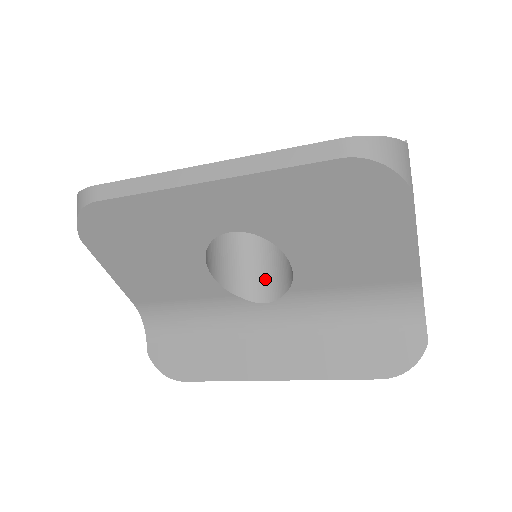
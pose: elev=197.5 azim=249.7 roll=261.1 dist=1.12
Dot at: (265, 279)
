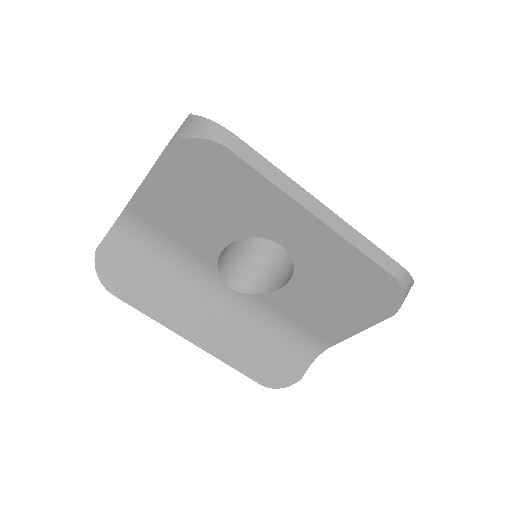
Dot at: (242, 272)
